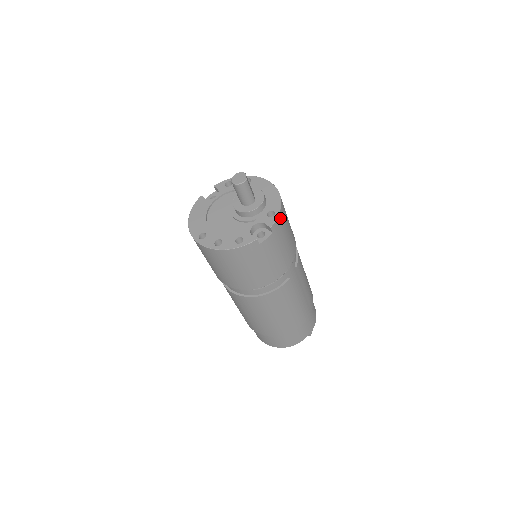
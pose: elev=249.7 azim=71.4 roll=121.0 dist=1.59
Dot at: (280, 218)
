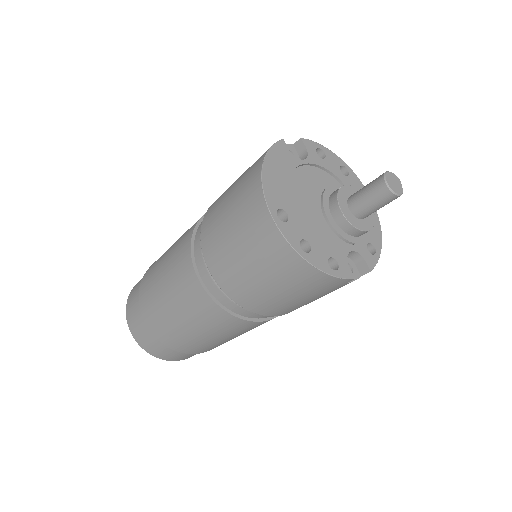
Dot at: occluded
